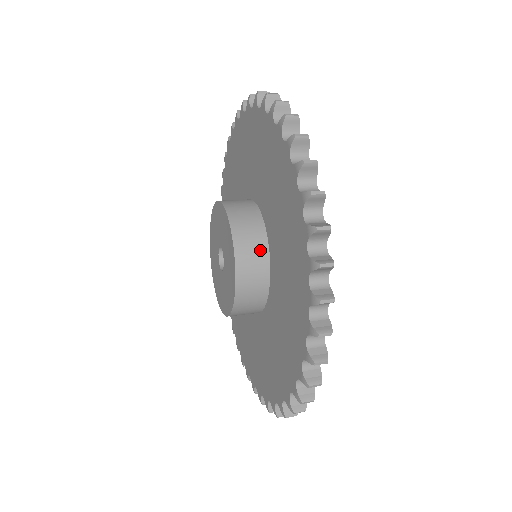
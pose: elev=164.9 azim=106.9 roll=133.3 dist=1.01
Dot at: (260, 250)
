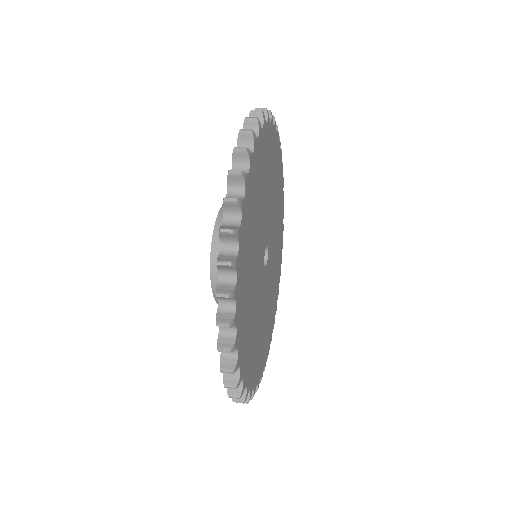
Dot at: occluded
